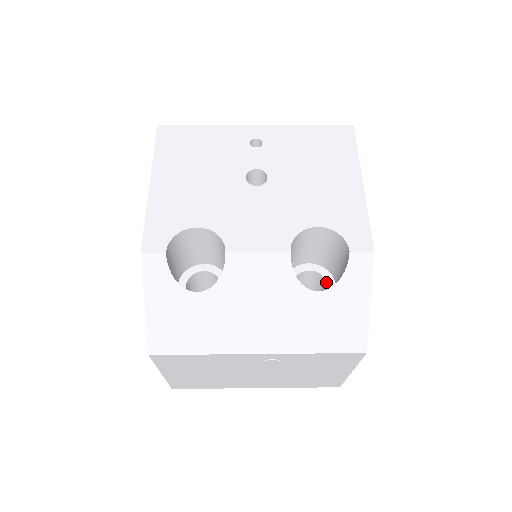
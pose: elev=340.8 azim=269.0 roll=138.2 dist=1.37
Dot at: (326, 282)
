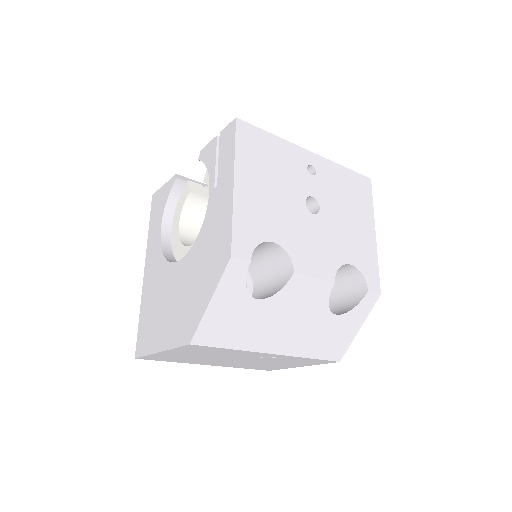
Dot at: occluded
